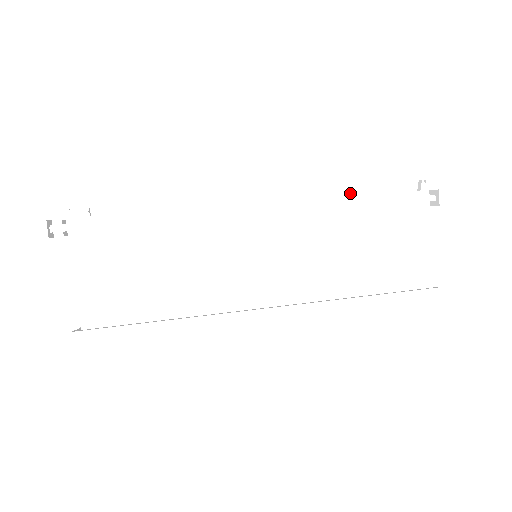
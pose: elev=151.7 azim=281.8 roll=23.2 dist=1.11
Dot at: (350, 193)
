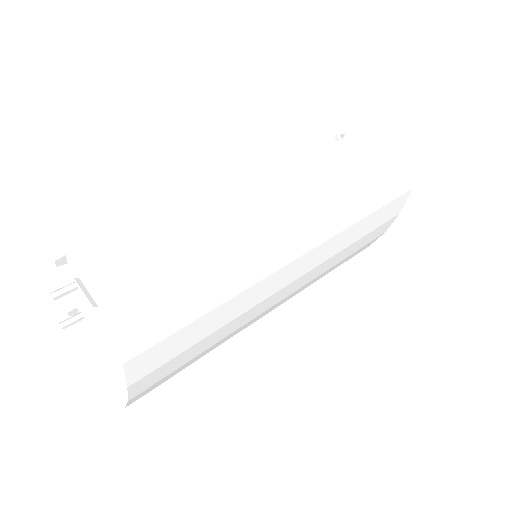
Dot at: occluded
